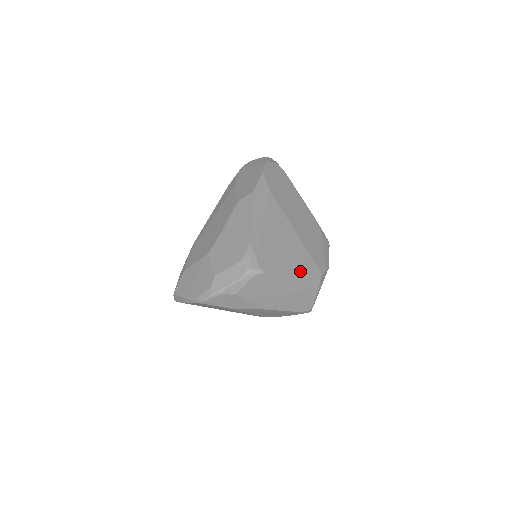
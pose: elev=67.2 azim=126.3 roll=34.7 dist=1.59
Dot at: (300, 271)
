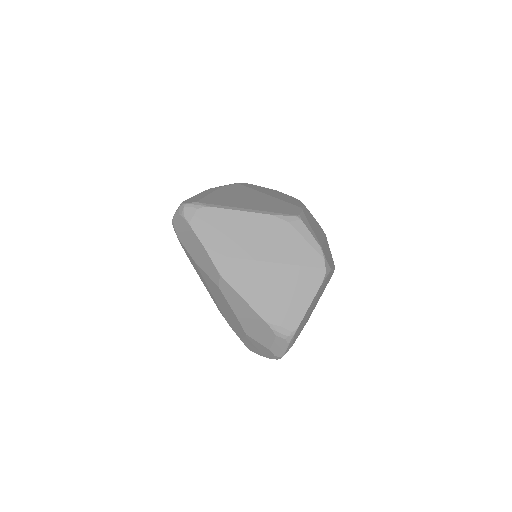
Dot at: (312, 292)
